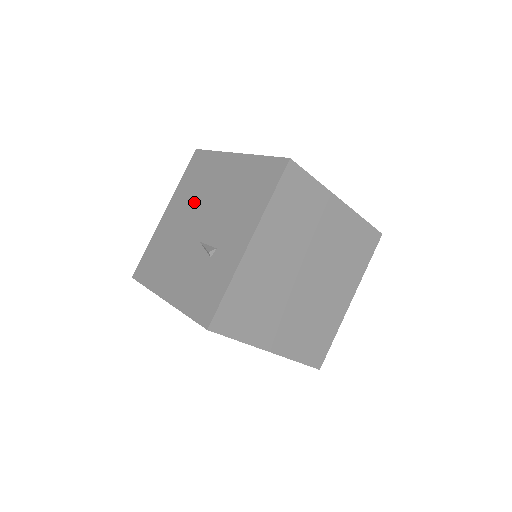
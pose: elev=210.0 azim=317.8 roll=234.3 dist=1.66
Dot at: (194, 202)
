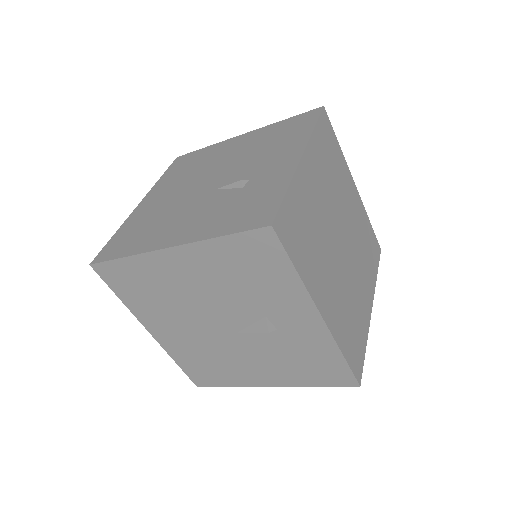
Dot at: (191, 177)
